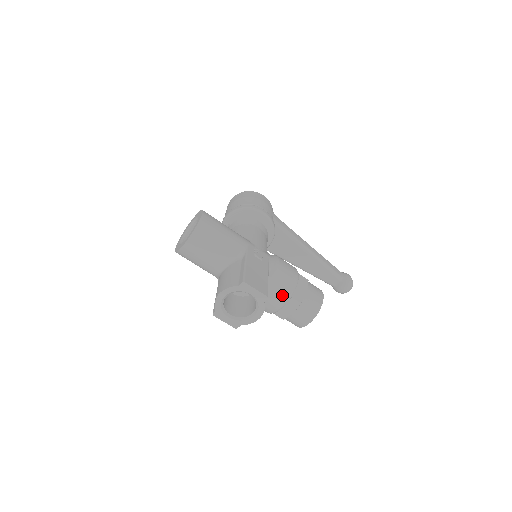
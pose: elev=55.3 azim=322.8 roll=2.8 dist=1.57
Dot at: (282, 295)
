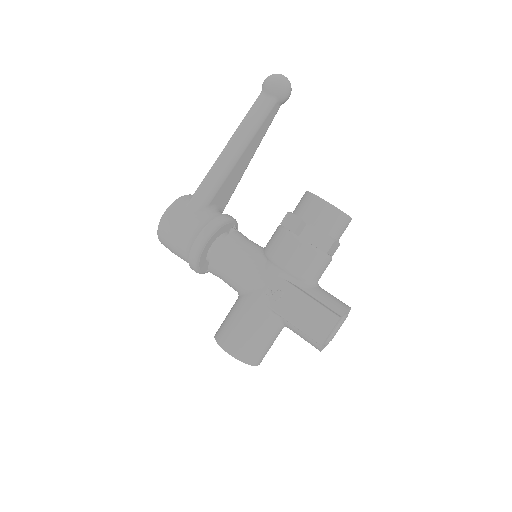
Dot at: (322, 265)
